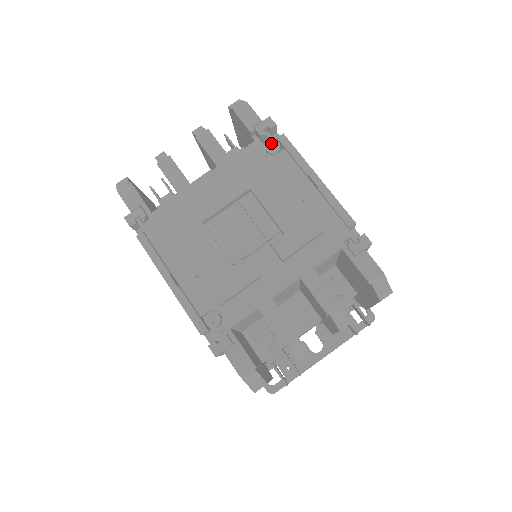
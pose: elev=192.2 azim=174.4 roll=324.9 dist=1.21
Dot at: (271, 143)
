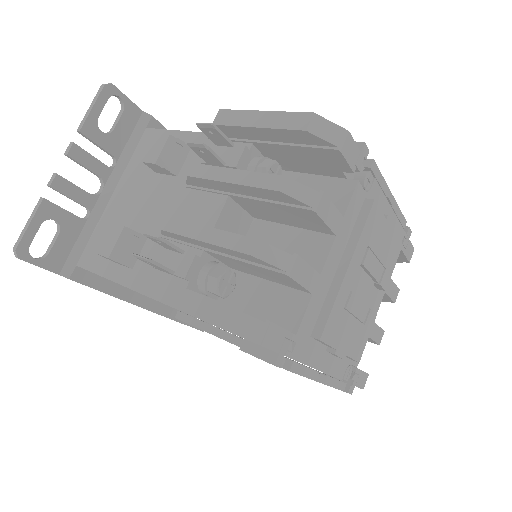
Dot at: (368, 177)
